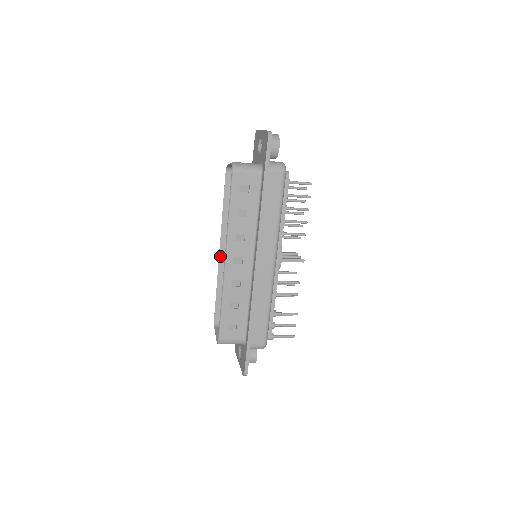
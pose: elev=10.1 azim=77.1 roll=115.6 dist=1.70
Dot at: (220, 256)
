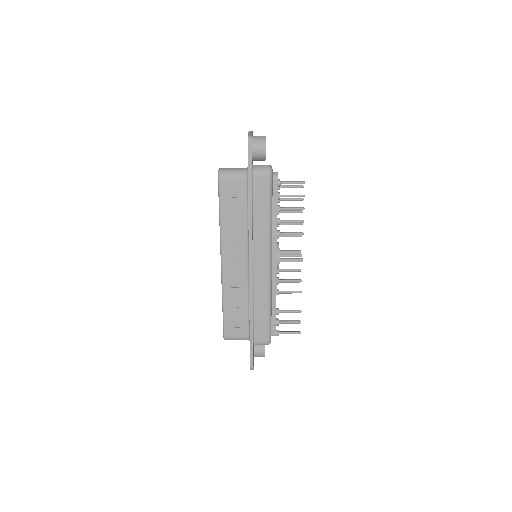
Dot at: occluded
